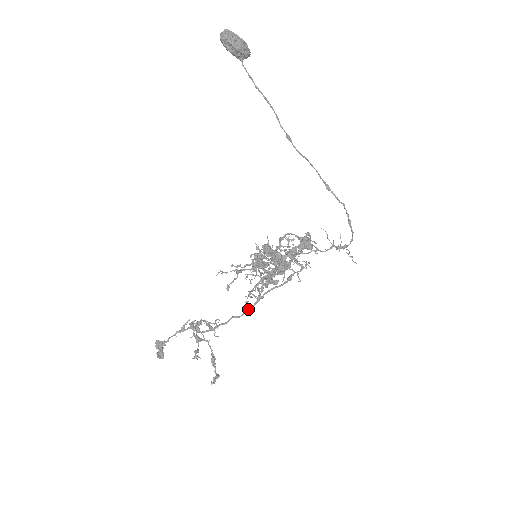
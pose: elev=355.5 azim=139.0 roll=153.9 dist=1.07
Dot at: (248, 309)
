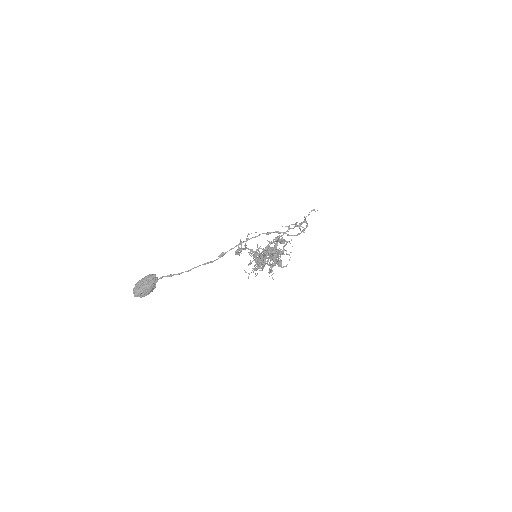
Dot at: occluded
